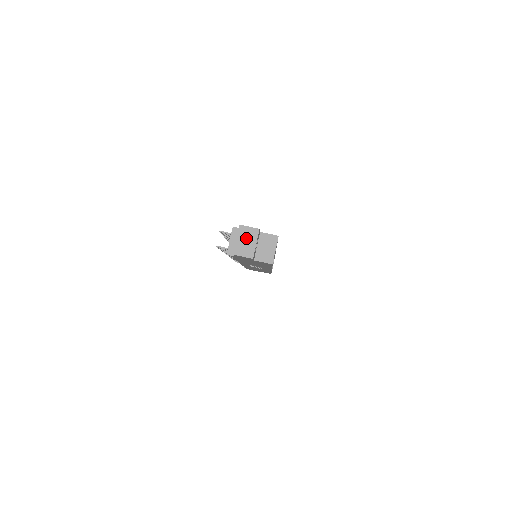
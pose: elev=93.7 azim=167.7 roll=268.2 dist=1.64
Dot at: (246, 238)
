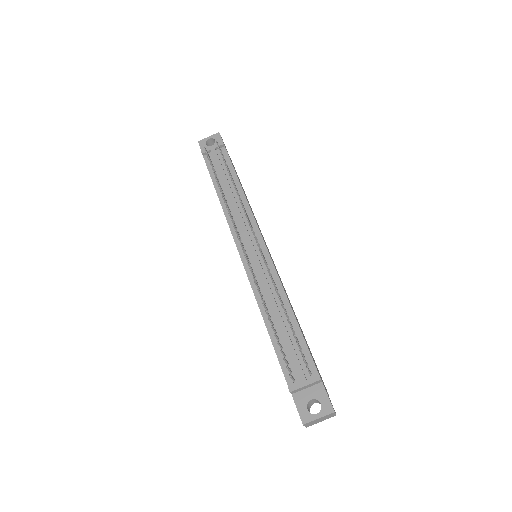
Dot at: (324, 419)
